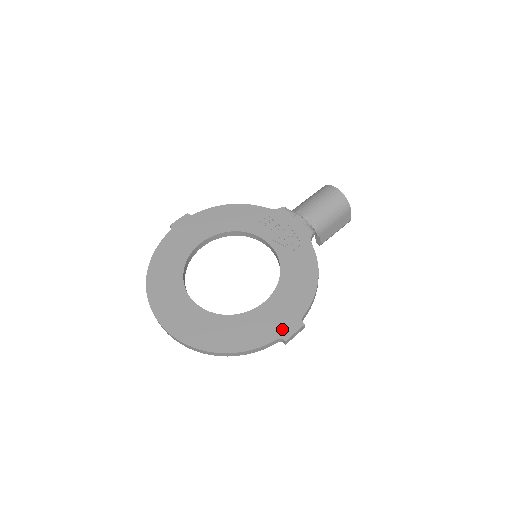
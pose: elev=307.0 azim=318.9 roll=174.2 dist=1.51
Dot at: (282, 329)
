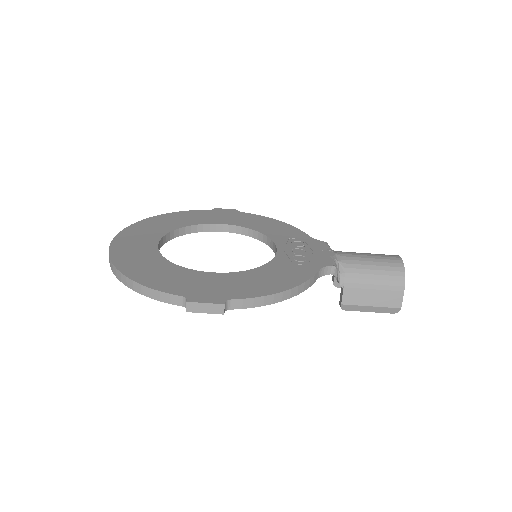
Dot at: (198, 293)
